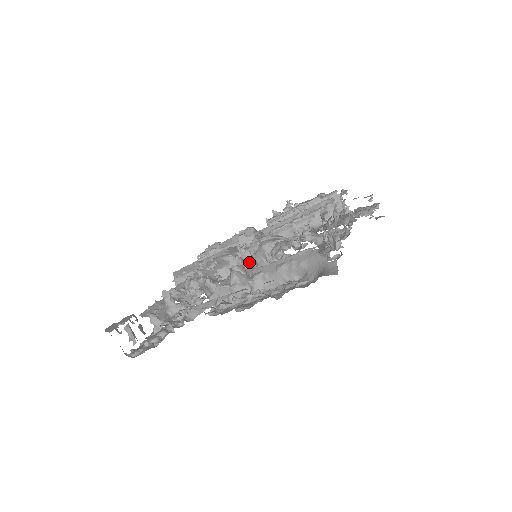
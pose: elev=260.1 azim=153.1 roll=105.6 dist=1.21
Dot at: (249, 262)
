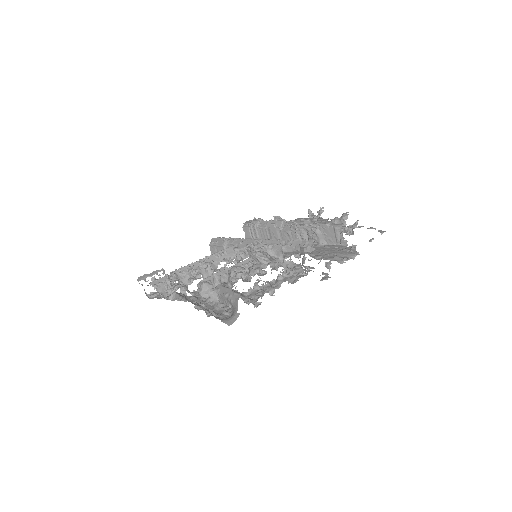
Dot at: occluded
